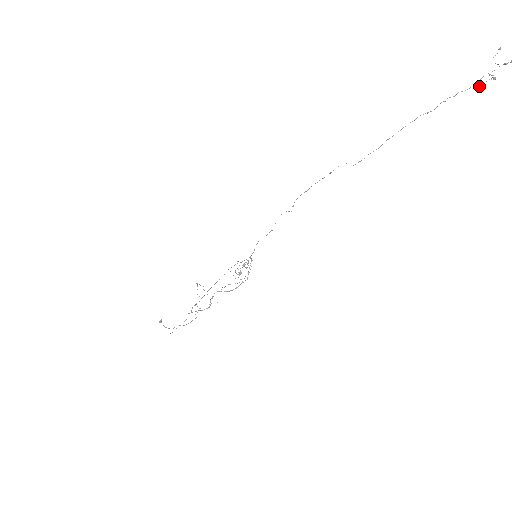
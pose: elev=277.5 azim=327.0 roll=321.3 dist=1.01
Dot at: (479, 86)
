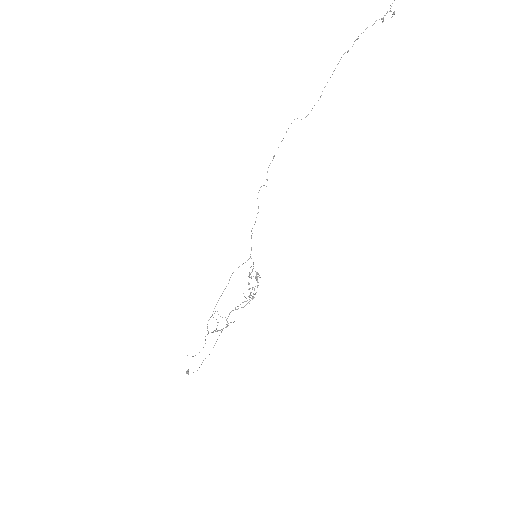
Dot at: (383, 21)
